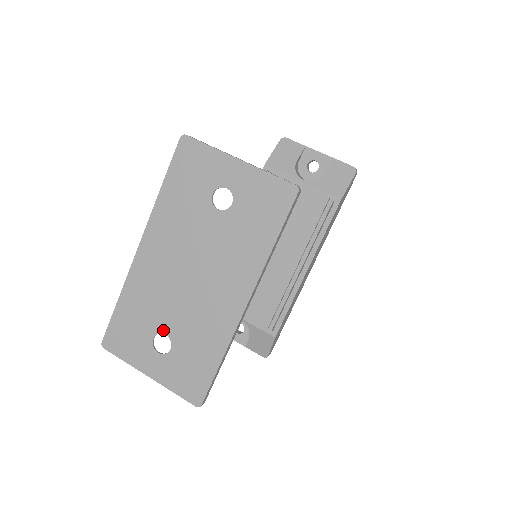
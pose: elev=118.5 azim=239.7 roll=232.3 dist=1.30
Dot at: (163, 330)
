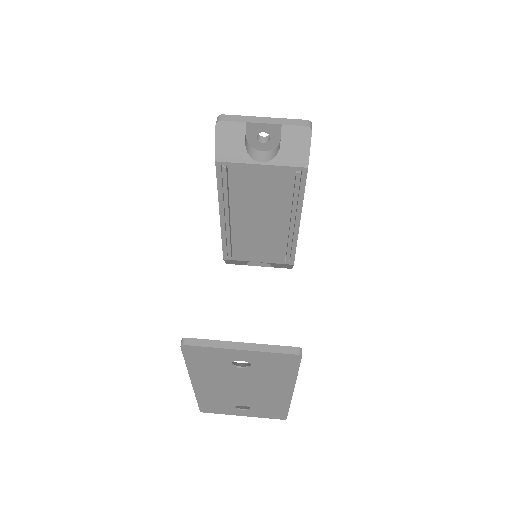
Dot at: (239, 405)
